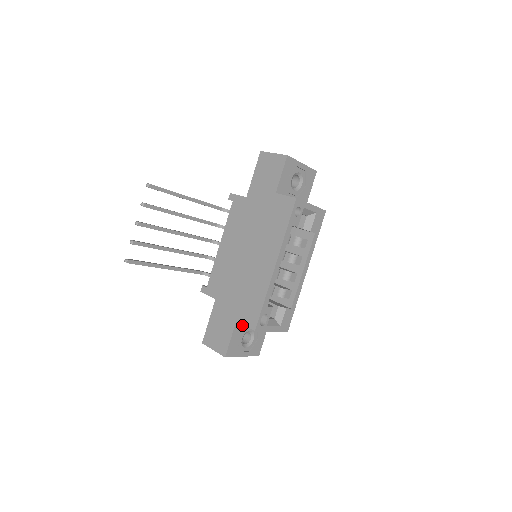
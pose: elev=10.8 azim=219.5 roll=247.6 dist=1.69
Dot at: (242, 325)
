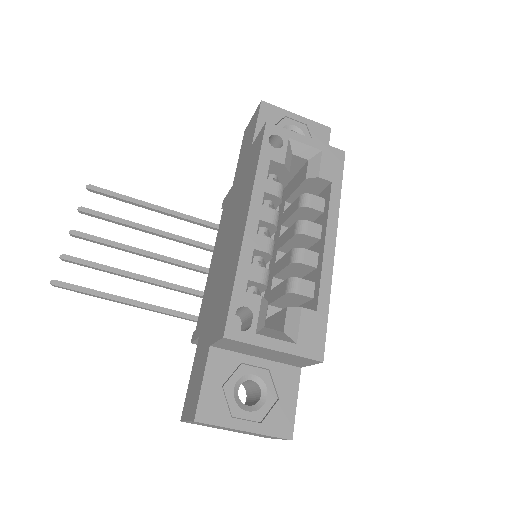
Dot at: (228, 357)
